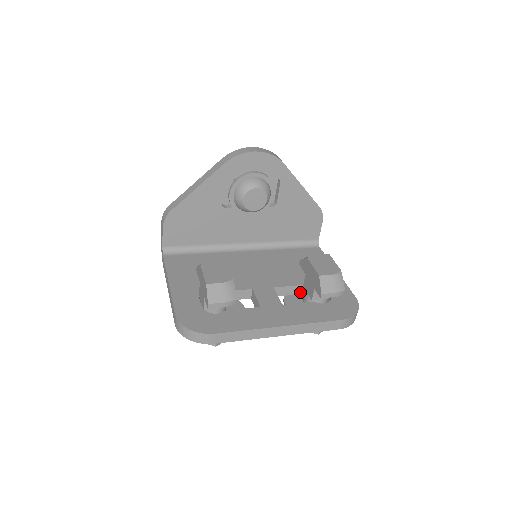
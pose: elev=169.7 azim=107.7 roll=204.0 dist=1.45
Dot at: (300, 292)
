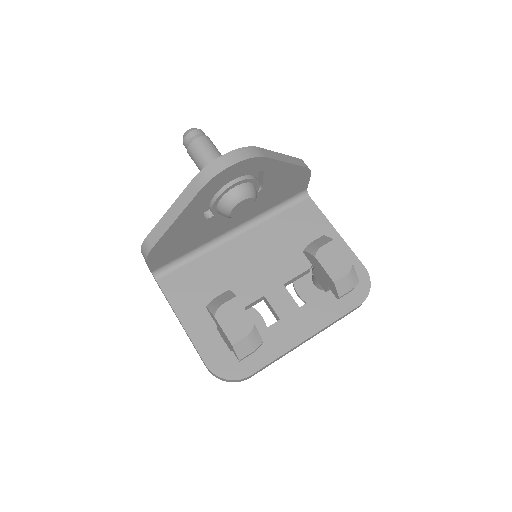
Dot at: (307, 272)
